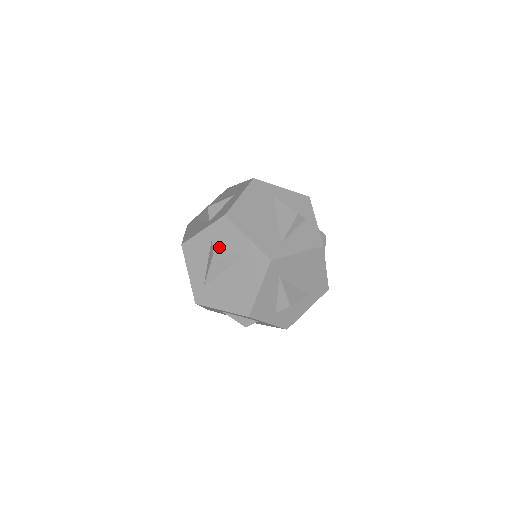
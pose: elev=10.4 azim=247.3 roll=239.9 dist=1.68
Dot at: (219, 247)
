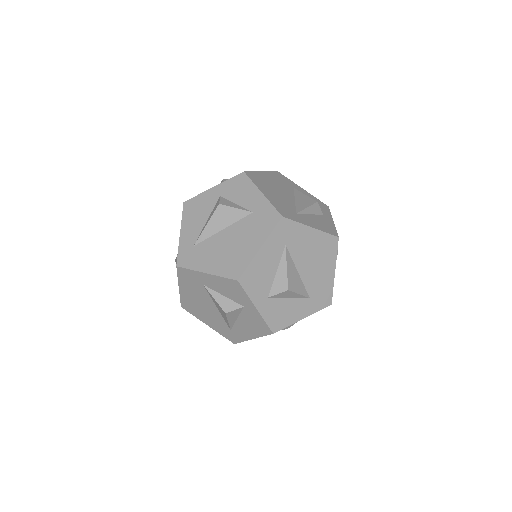
Dot at: (227, 201)
